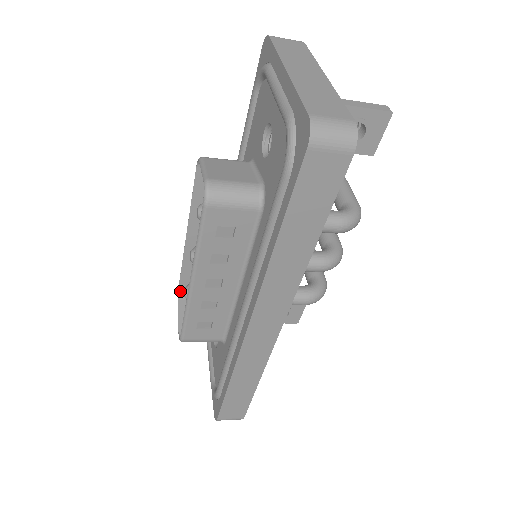
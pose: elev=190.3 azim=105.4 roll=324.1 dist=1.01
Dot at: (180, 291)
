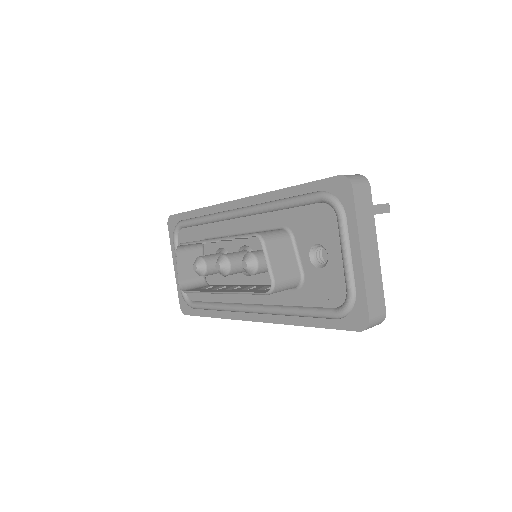
Dot at: (179, 247)
